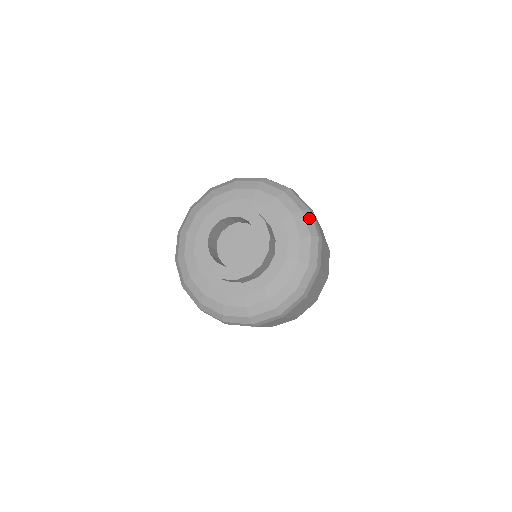
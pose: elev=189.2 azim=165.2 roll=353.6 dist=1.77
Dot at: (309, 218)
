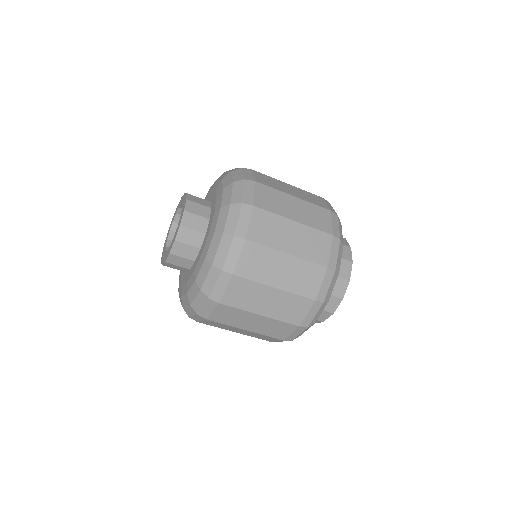
Dot at: (238, 173)
